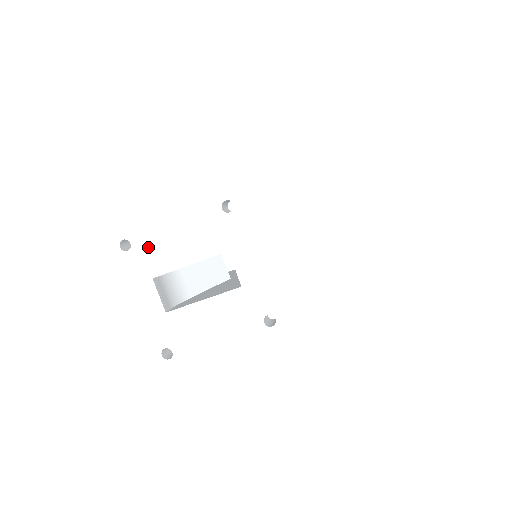
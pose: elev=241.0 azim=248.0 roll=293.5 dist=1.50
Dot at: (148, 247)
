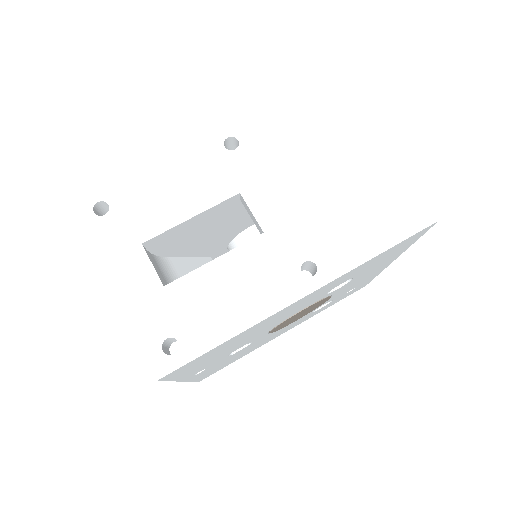
Dot at: (133, 205)
